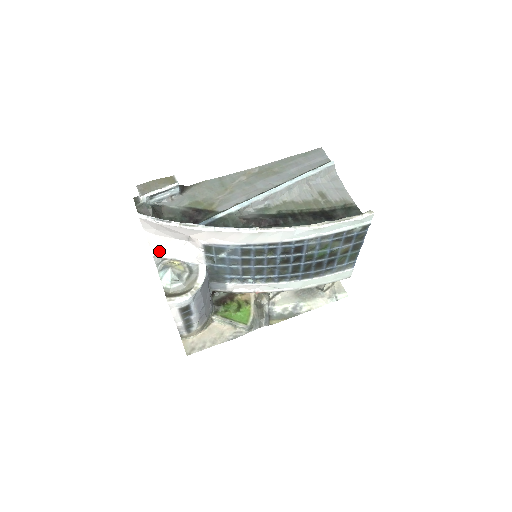
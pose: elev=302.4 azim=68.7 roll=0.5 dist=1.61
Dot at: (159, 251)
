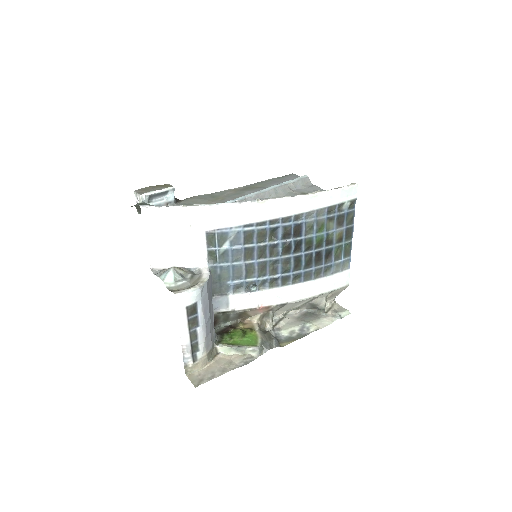
Dot at: (157, 262)
